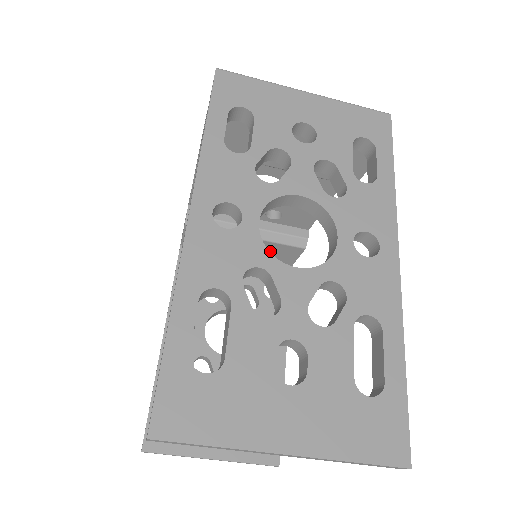
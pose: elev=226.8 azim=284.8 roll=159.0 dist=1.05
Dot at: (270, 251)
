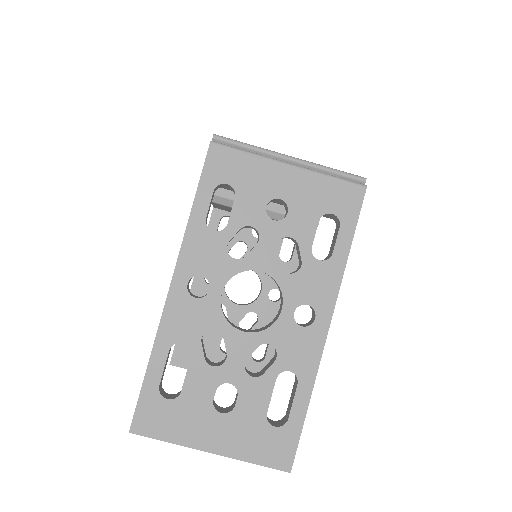
Dot at: occluded
